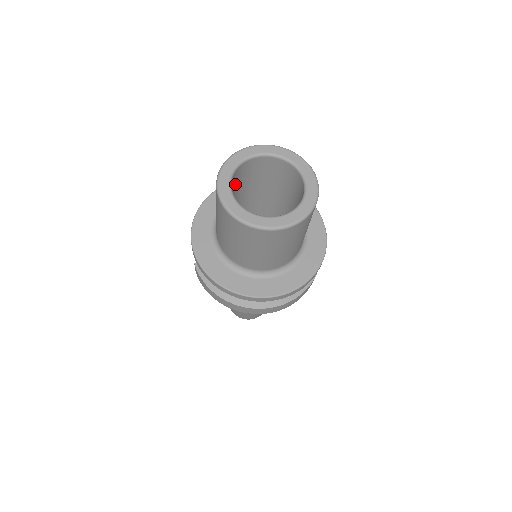
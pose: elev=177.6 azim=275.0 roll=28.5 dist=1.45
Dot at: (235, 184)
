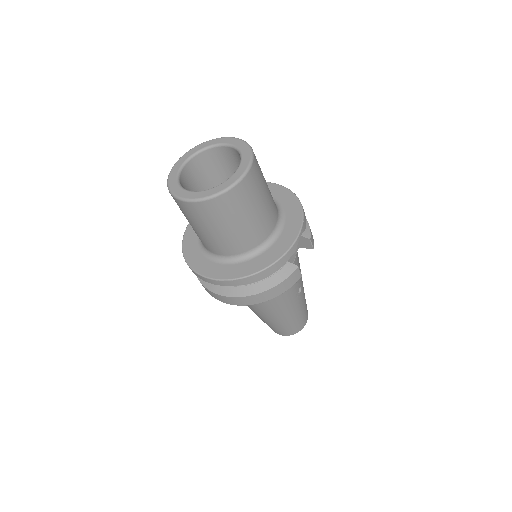
Dot at: (202, 171)
